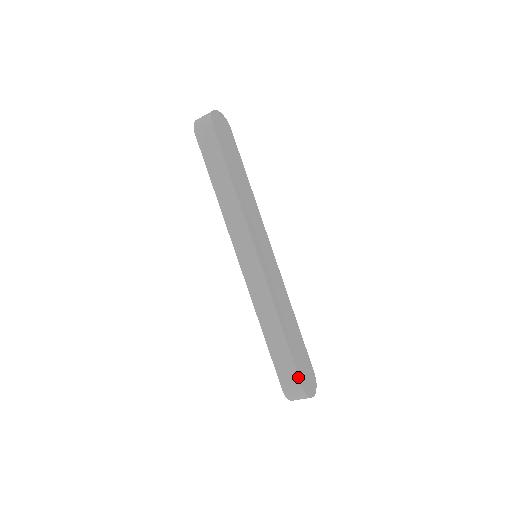
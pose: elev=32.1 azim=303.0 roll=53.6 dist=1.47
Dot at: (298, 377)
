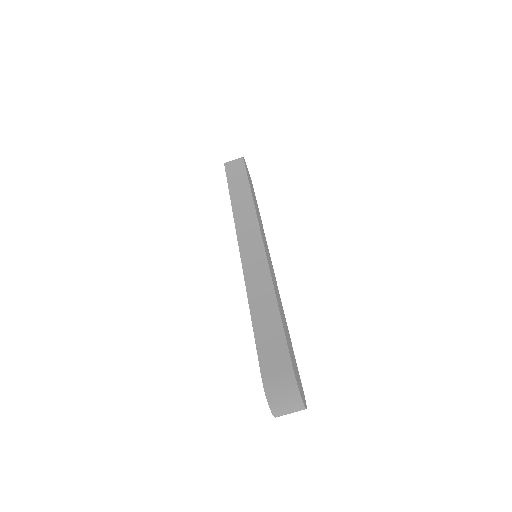
Dot at: (289, 357)
